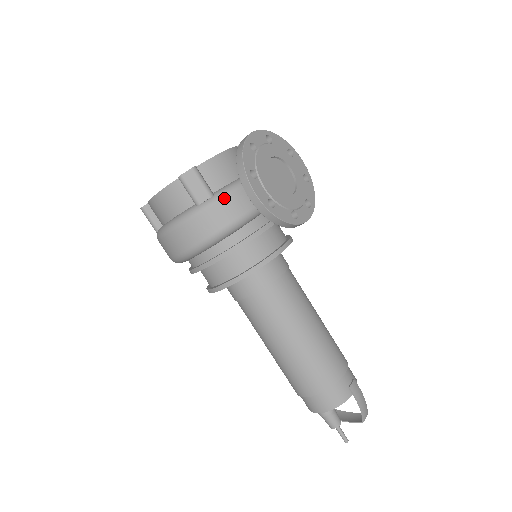
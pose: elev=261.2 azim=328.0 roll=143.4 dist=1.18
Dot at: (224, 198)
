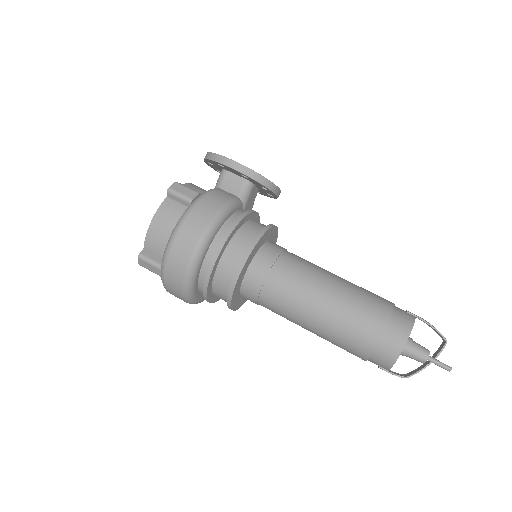
Dot at: (210, 192)
